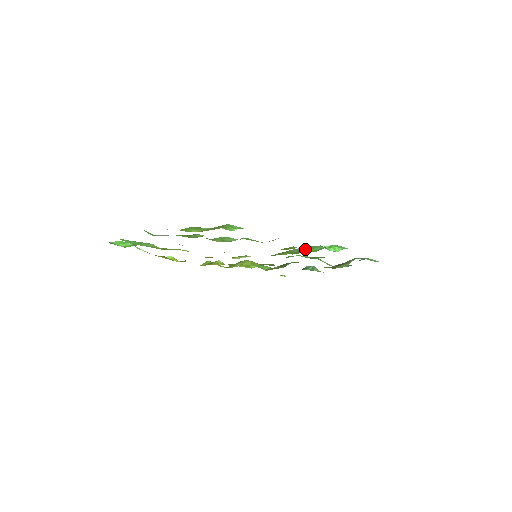
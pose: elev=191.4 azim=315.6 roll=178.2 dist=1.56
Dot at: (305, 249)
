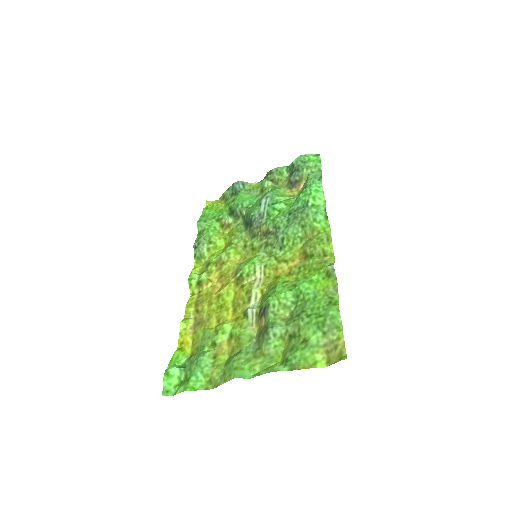
Dot at: (310, 227)
